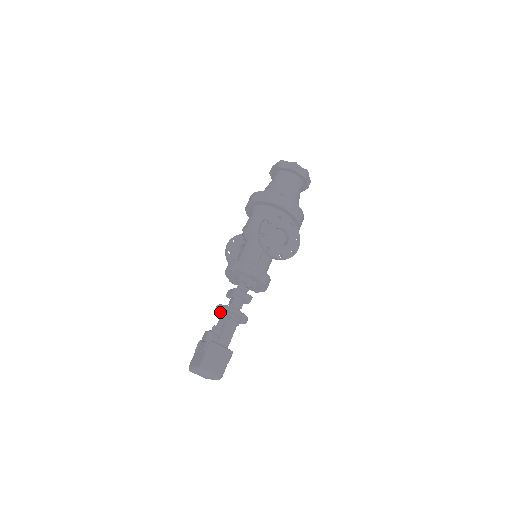
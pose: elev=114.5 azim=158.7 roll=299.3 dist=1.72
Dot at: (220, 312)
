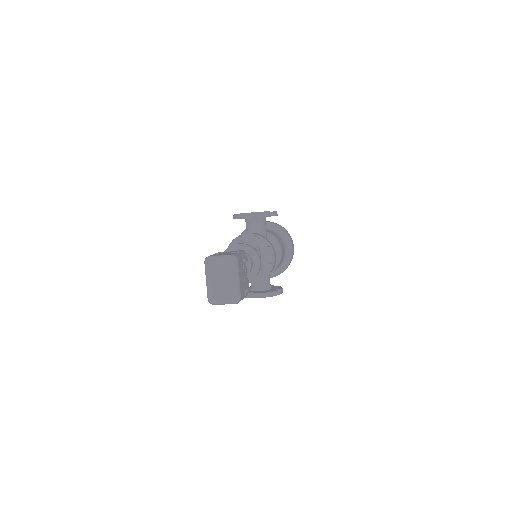
Dot at: occluded
